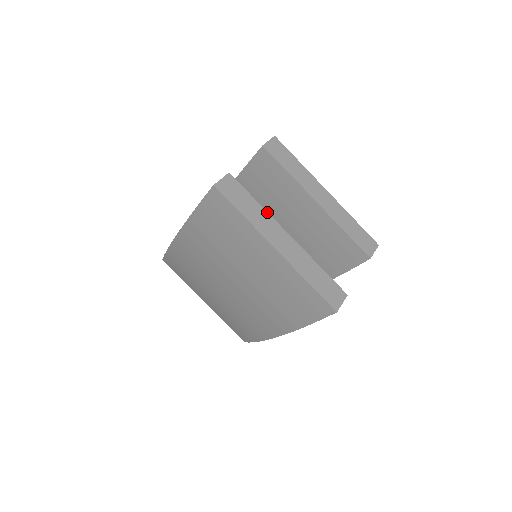
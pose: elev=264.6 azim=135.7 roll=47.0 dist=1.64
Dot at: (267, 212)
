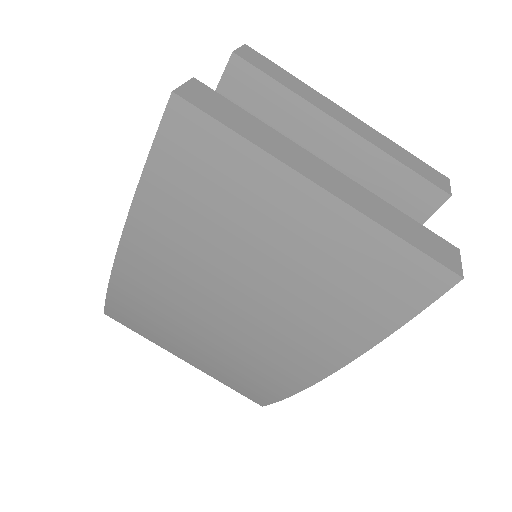
Dot at: (281, 134)
